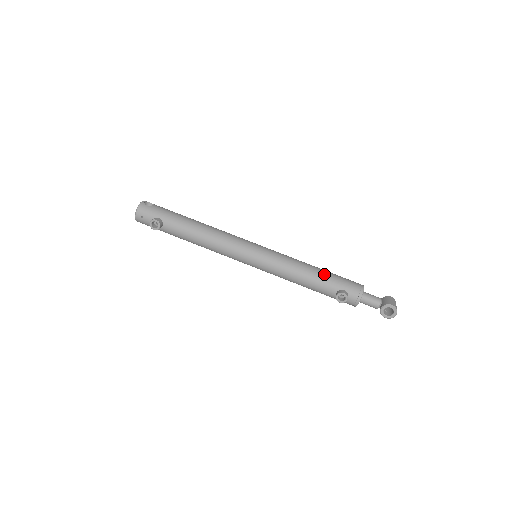
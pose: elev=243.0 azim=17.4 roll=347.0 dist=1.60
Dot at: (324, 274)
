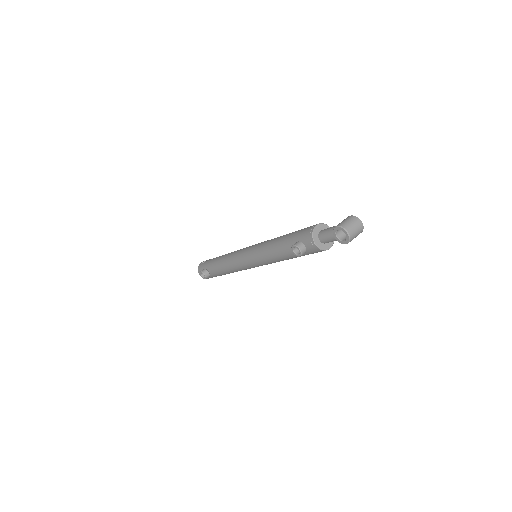
Dot at: (285, 237)
